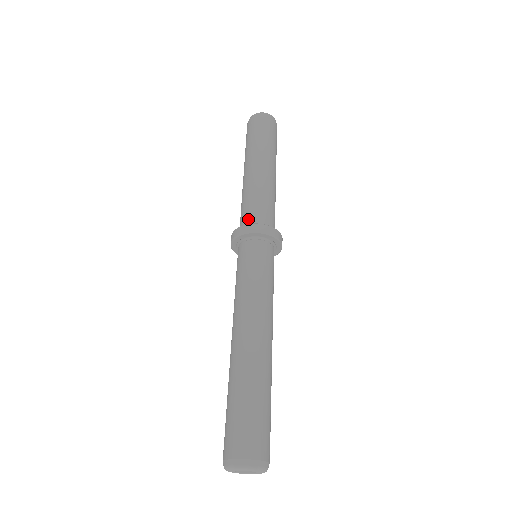
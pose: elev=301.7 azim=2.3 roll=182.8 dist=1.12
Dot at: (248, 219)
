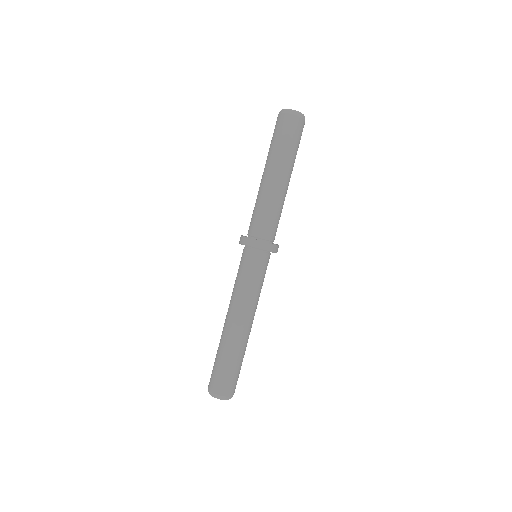
Dot at: (252, 229)
